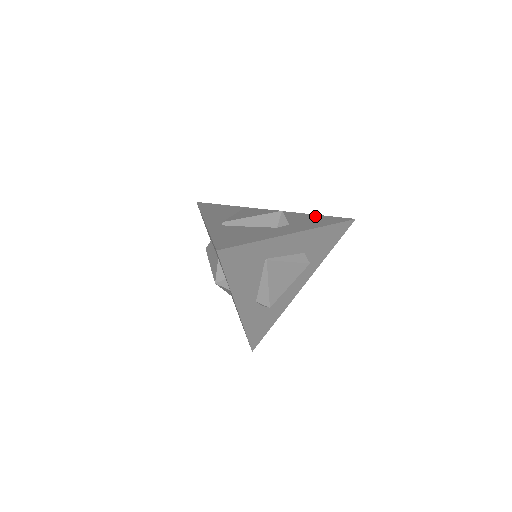
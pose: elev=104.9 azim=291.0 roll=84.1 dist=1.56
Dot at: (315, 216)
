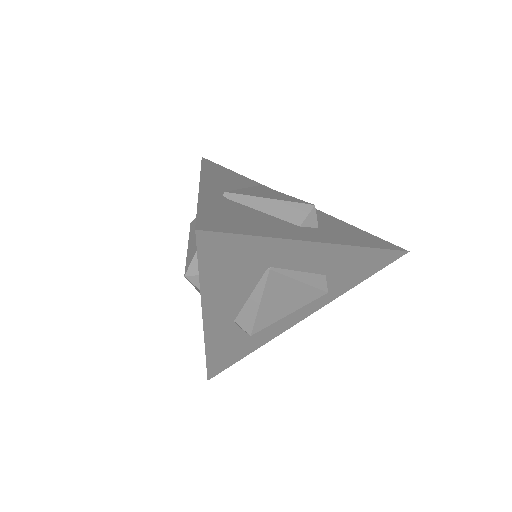
Dot at: (355, 228)
